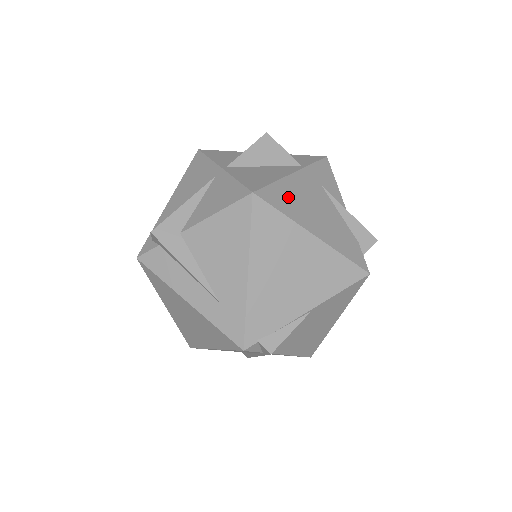
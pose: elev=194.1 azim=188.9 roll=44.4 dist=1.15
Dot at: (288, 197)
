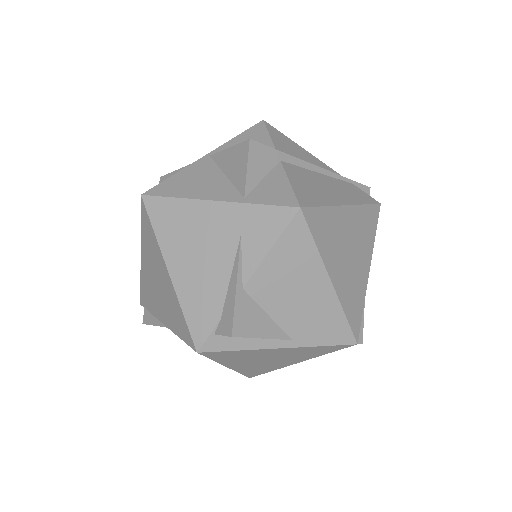
Dot at: (177, 220)
